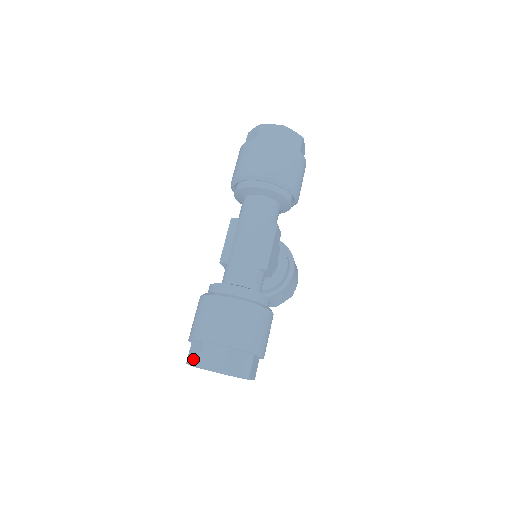
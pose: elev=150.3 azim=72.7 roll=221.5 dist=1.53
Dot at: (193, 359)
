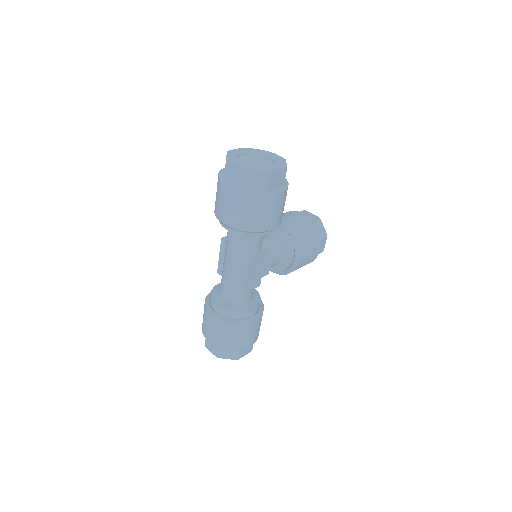
Dot at: occluded
